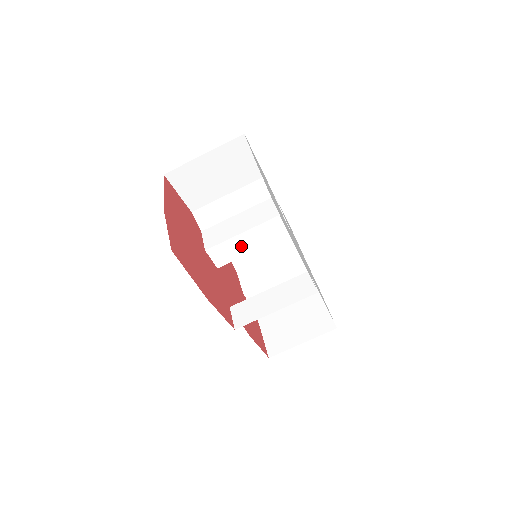
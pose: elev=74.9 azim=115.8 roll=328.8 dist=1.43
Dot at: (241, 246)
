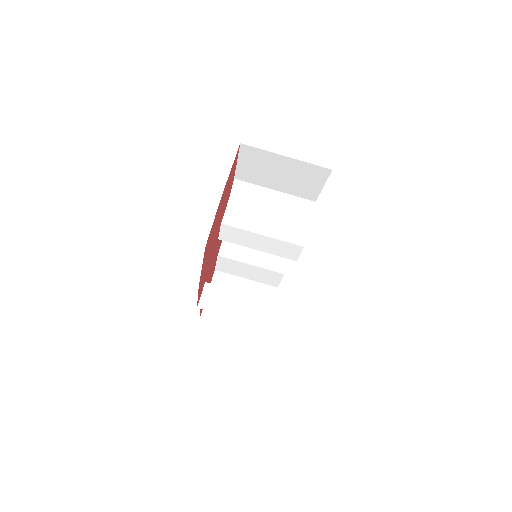
Dot at: (251, 241)
